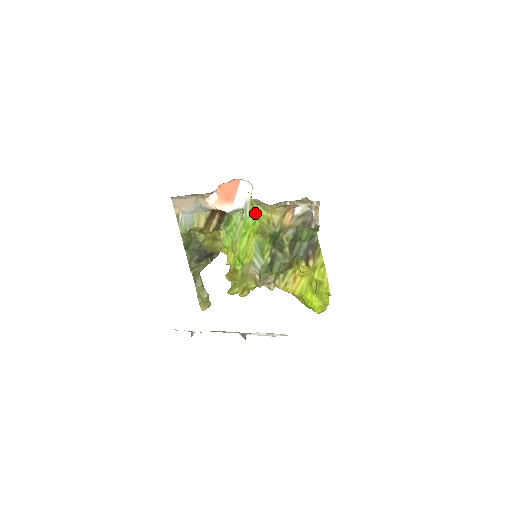
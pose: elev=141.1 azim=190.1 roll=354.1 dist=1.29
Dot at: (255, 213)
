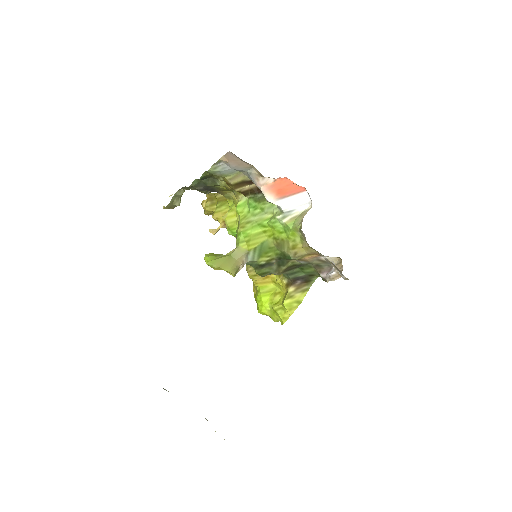
Dot at: (290, 231)
